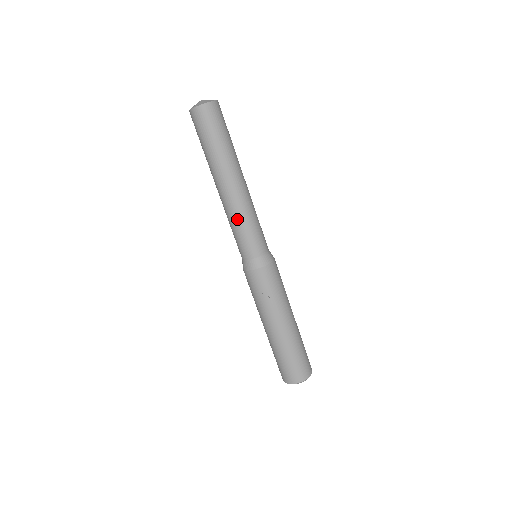
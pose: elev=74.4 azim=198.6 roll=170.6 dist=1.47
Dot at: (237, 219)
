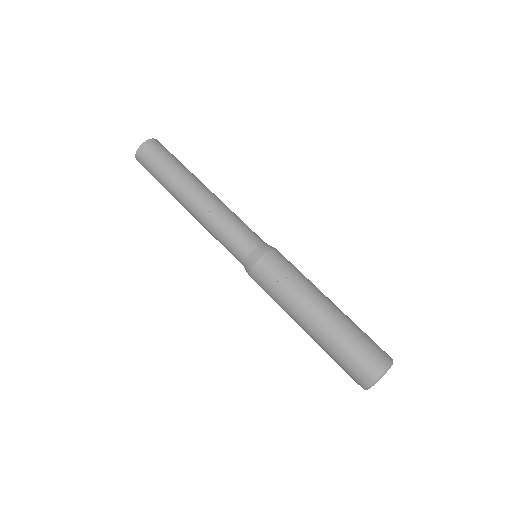
Dot at: (218, 220)
